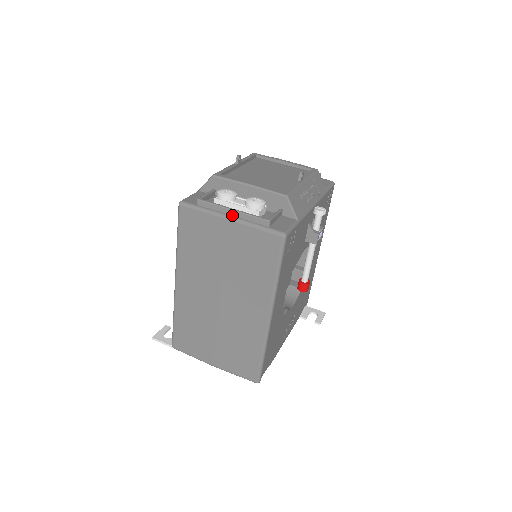
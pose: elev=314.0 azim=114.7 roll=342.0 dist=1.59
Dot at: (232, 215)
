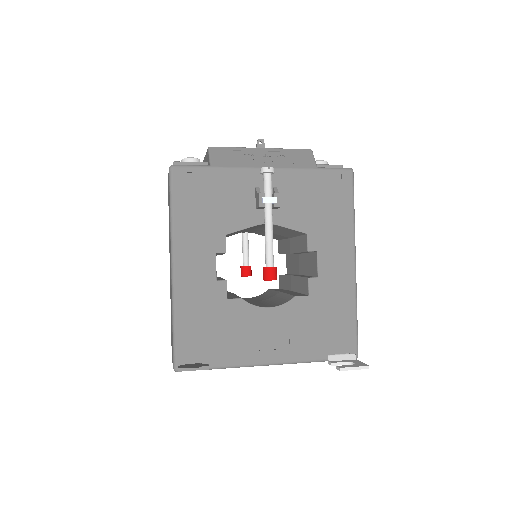
Dot at: occluded
